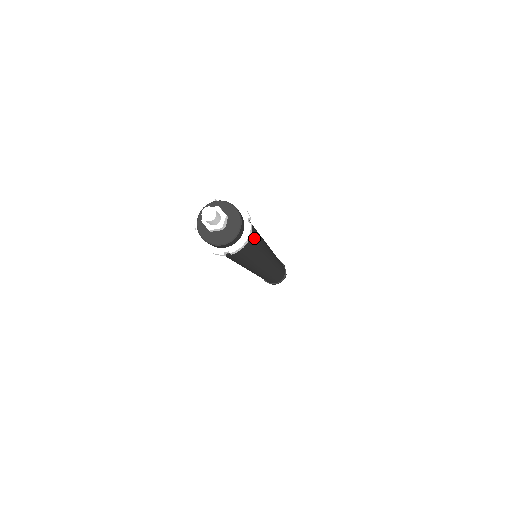
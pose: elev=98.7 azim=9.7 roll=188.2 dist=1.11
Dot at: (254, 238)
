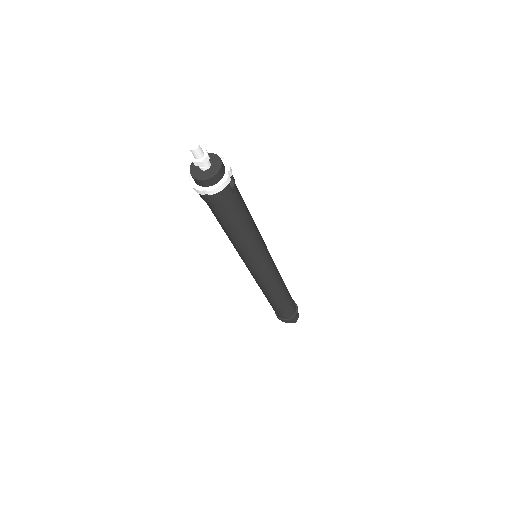
Dot at: (237, 202)
